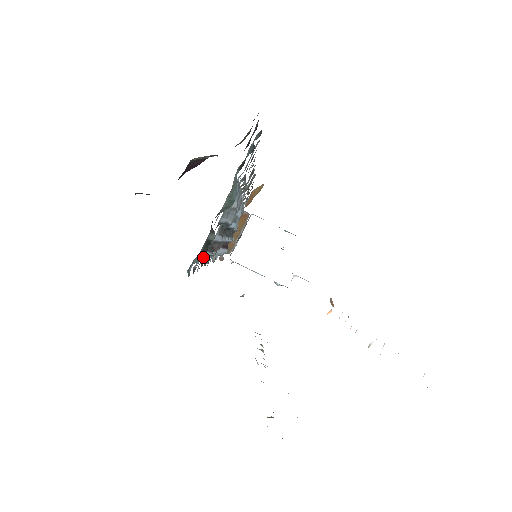
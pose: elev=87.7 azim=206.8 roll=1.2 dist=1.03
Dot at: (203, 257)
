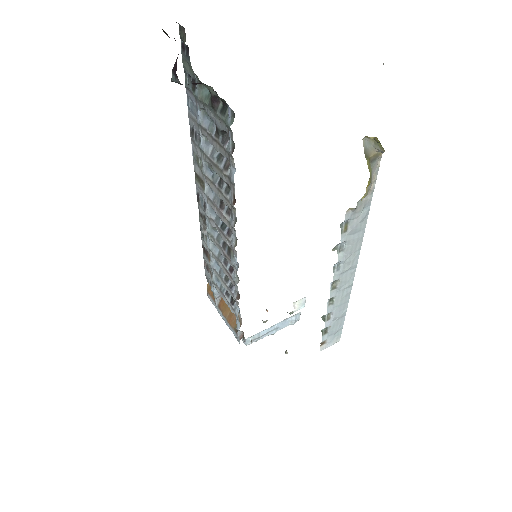
Dot at: (228, 145)
